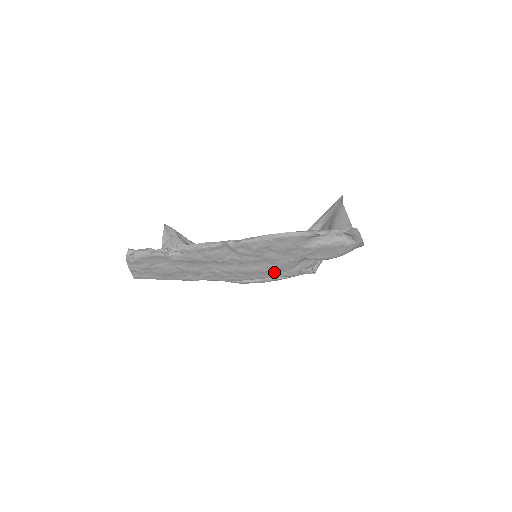
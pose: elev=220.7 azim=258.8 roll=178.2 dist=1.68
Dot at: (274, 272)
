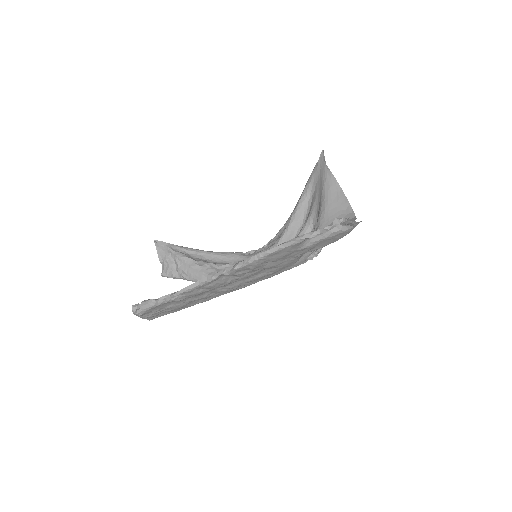
Dot at: (280, 270)
